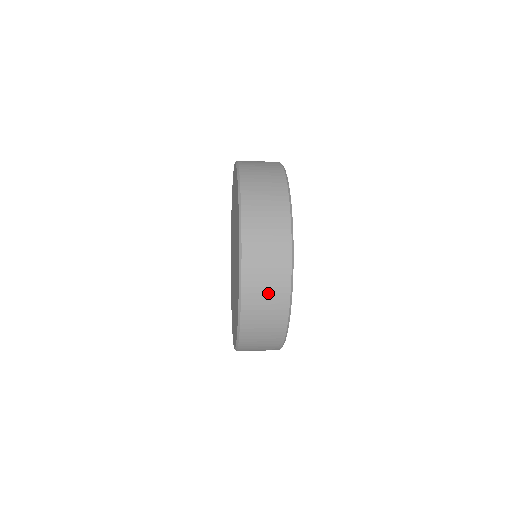
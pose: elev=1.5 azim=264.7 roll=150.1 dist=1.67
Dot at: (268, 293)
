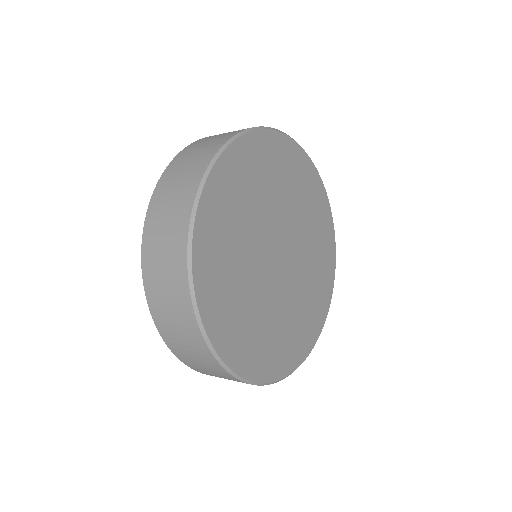
Dot at: (184, 173)
